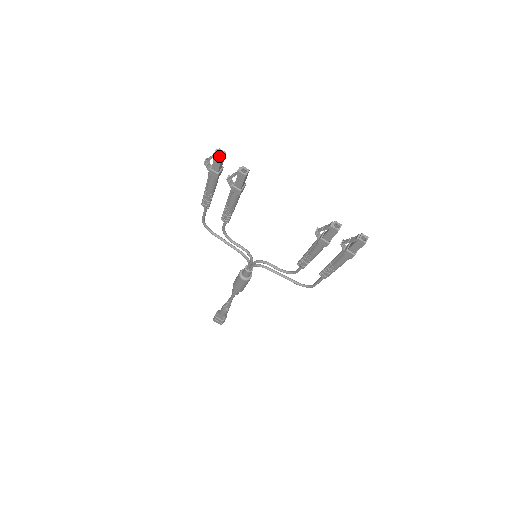
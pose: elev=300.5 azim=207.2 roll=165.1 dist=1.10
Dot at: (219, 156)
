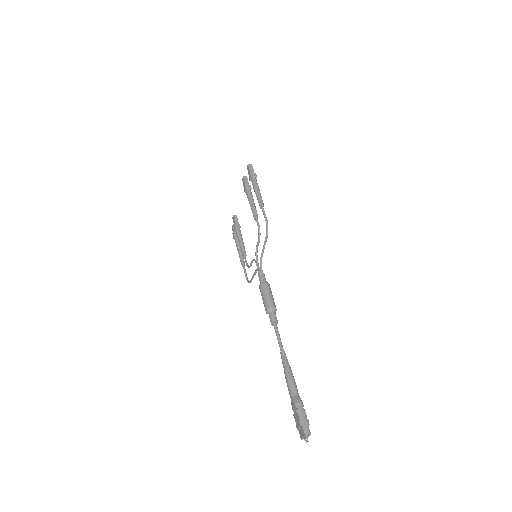
Dot at: (232, 226)
